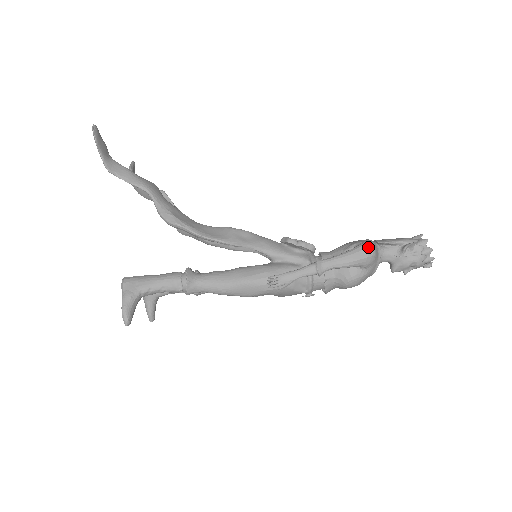
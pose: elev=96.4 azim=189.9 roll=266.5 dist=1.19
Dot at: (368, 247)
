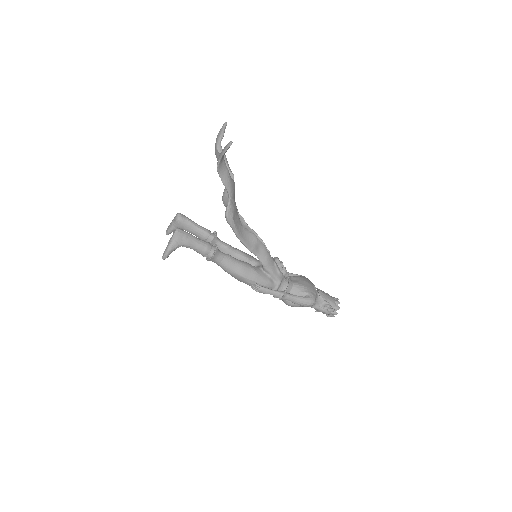
Dot at: (312, 302)
